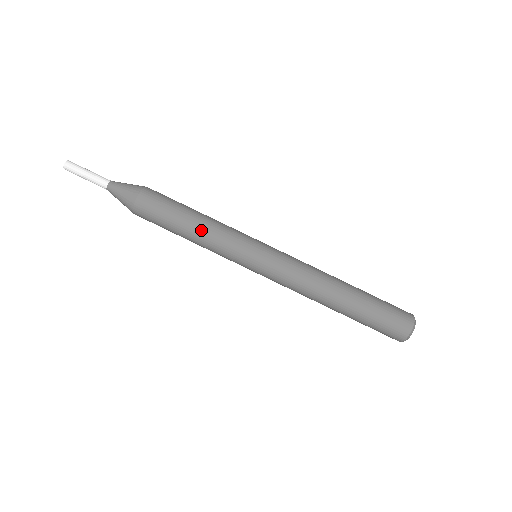
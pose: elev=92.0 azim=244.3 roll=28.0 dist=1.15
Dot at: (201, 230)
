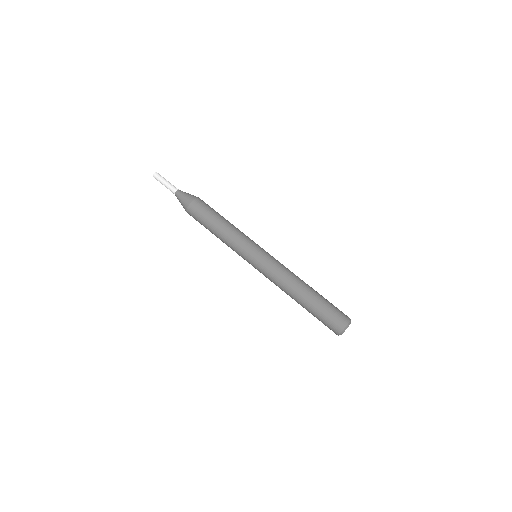
Dot at: (232, 225)
